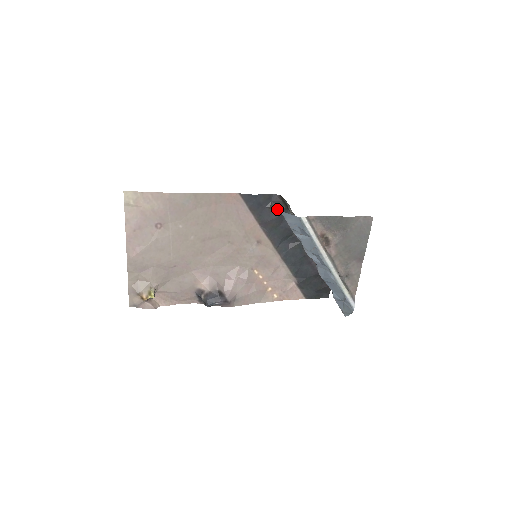
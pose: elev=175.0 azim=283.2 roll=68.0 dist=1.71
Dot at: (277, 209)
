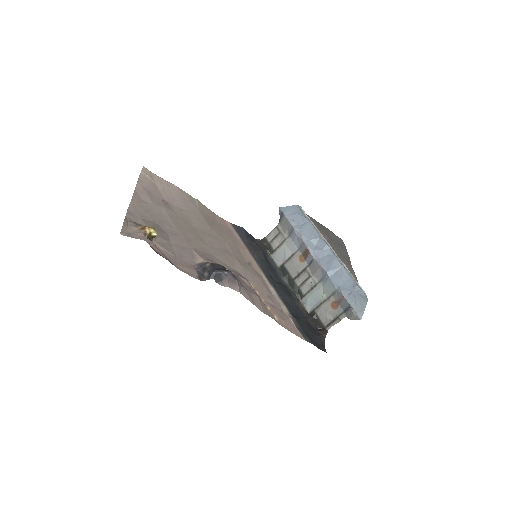
Dot at: (260, 248)
